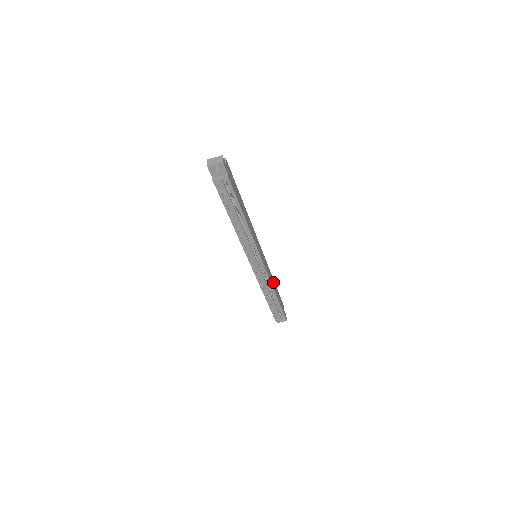
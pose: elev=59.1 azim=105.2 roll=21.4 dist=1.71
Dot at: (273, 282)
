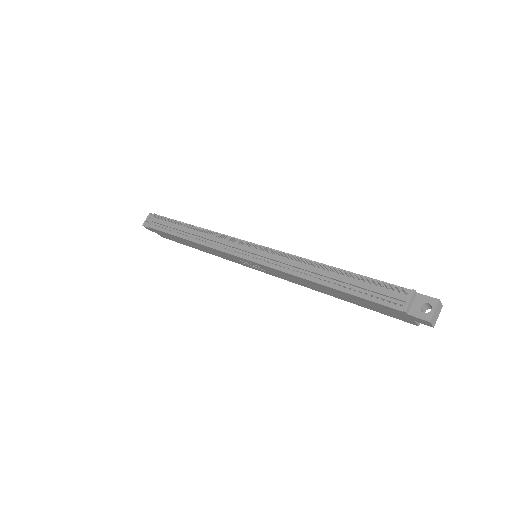
Dot at: occluded
